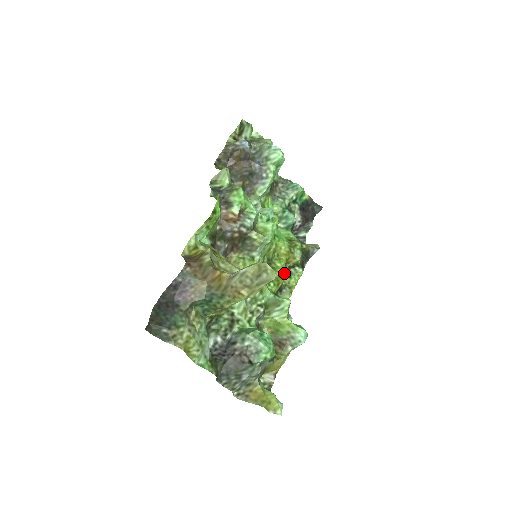
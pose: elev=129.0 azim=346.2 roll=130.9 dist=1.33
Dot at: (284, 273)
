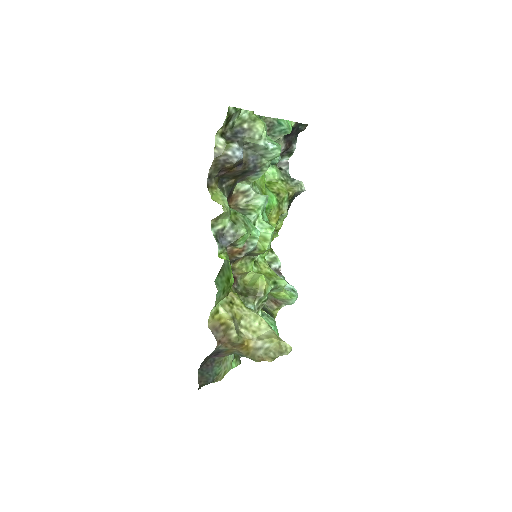
Dot at: occluded
